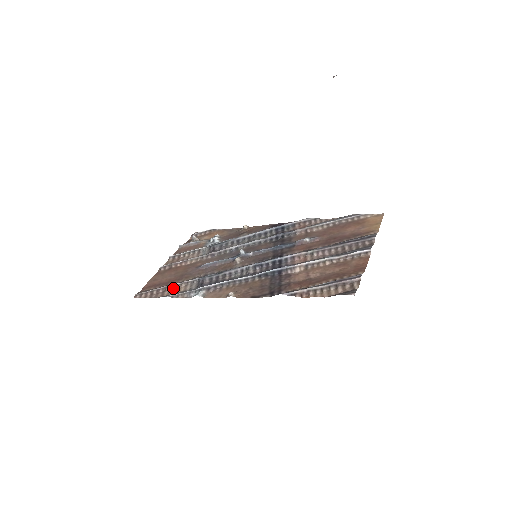
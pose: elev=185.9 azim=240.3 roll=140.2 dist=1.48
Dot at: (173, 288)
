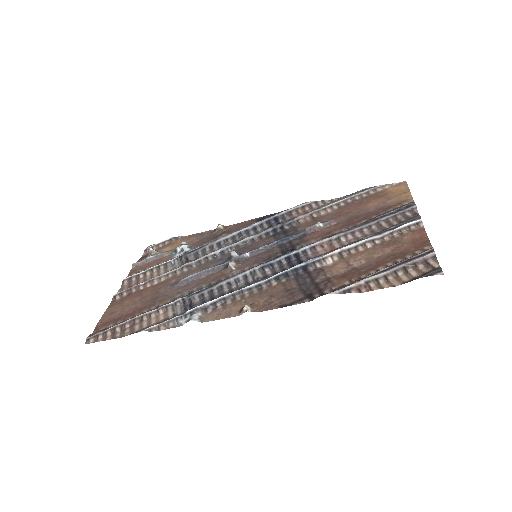
Dot at: (146, 318)
